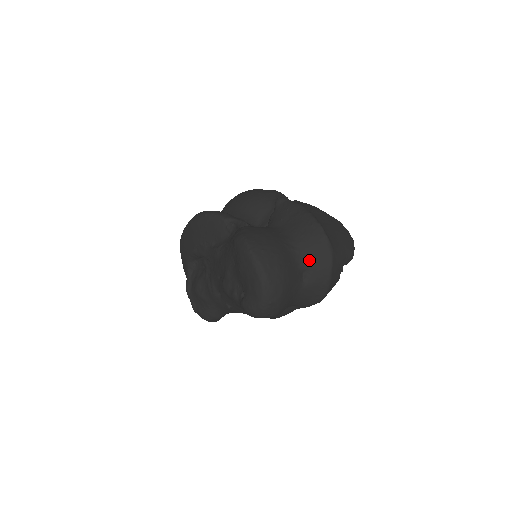
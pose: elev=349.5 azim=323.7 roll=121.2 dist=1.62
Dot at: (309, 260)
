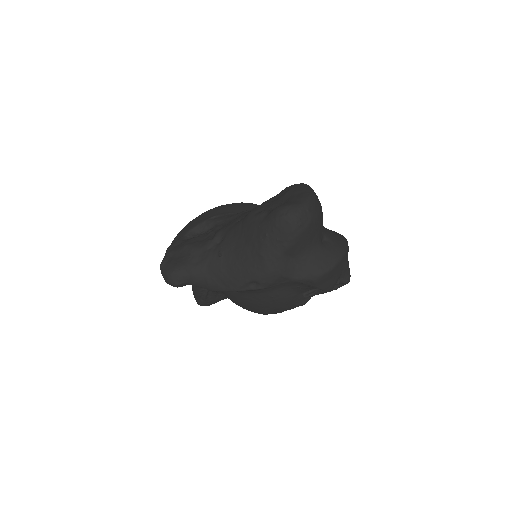
Dot at: (331, 237)
